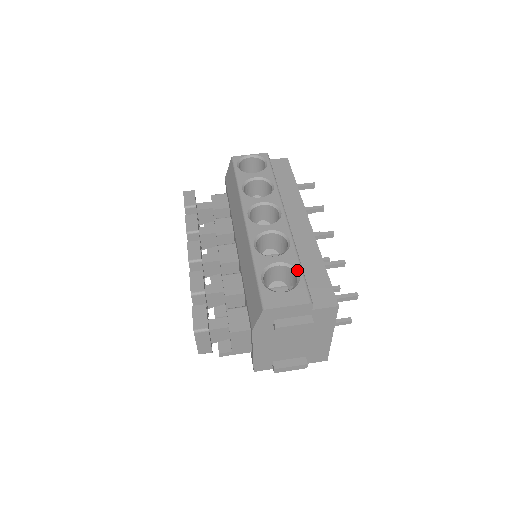
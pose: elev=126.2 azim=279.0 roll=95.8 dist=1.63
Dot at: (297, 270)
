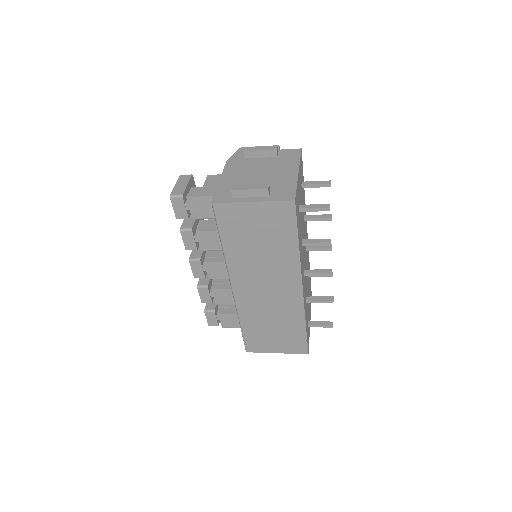
Dot at: occluded
